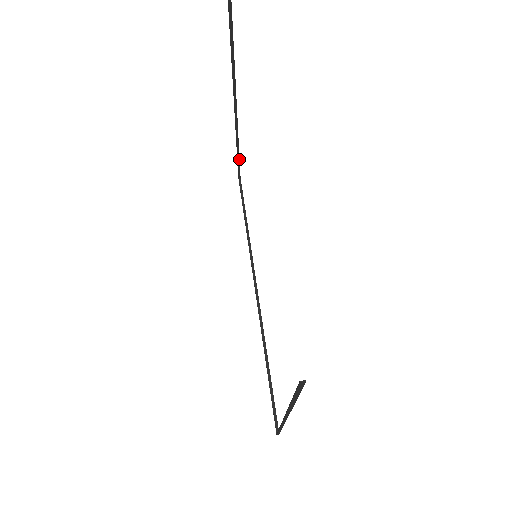
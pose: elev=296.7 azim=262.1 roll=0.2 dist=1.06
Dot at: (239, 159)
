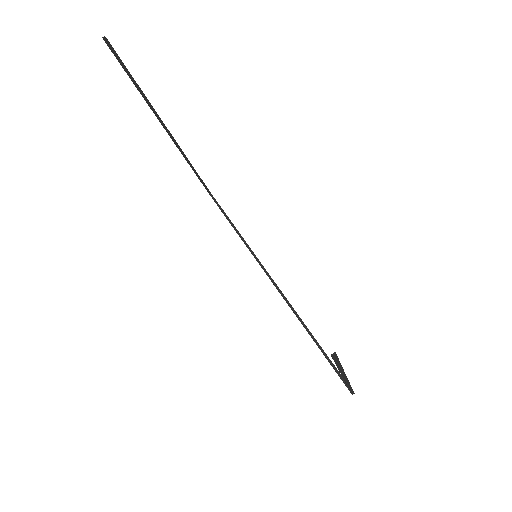
Dot at: (200, 178)
